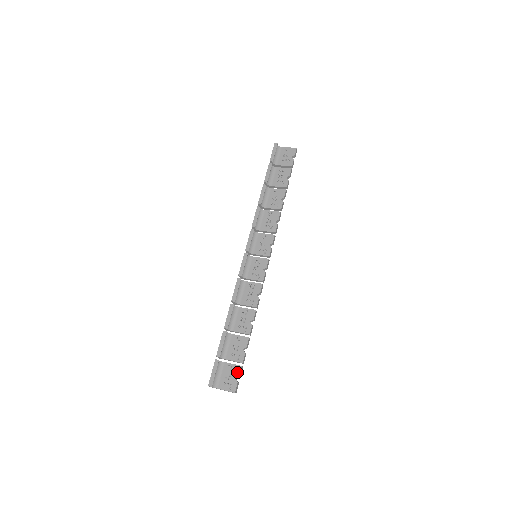
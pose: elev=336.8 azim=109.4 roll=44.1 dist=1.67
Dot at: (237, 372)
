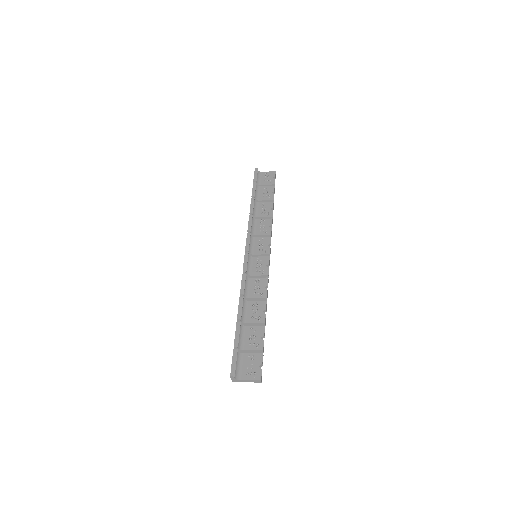
Dot at: (259, 360)
